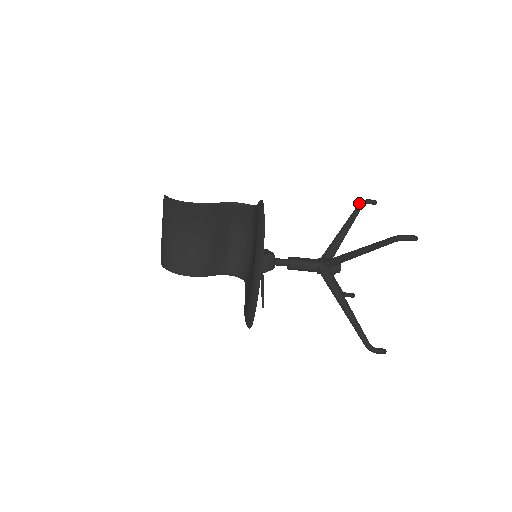
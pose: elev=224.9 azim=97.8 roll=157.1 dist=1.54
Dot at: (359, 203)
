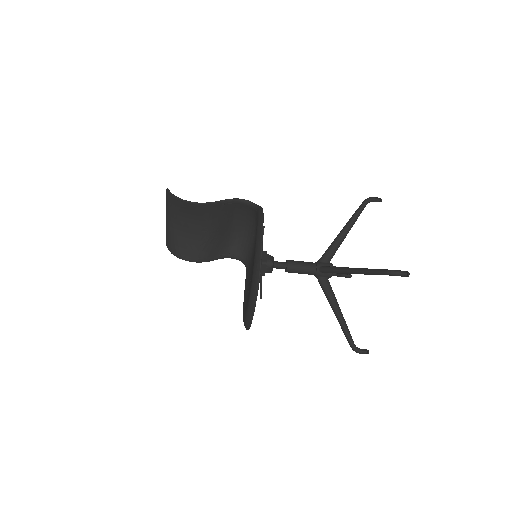
Dot at: (363, 202)
